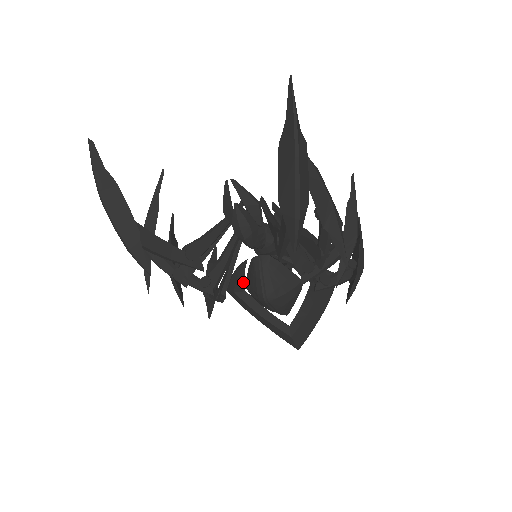
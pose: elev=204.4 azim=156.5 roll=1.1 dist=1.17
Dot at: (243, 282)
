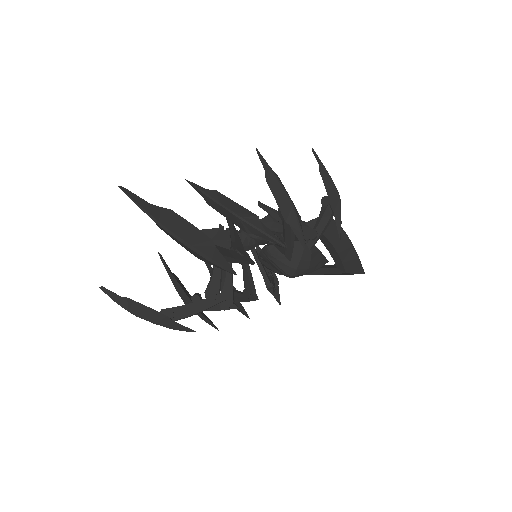
Dot at: occluded
